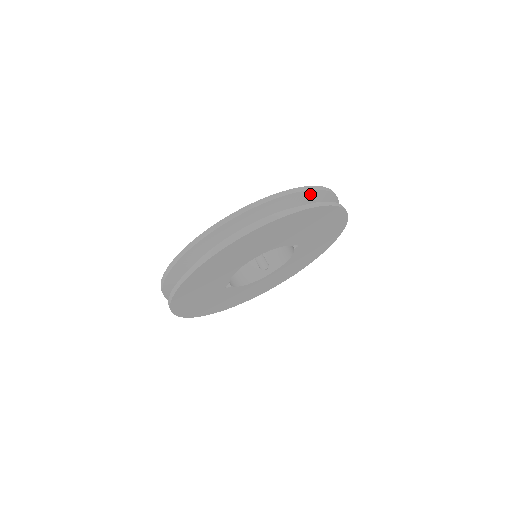
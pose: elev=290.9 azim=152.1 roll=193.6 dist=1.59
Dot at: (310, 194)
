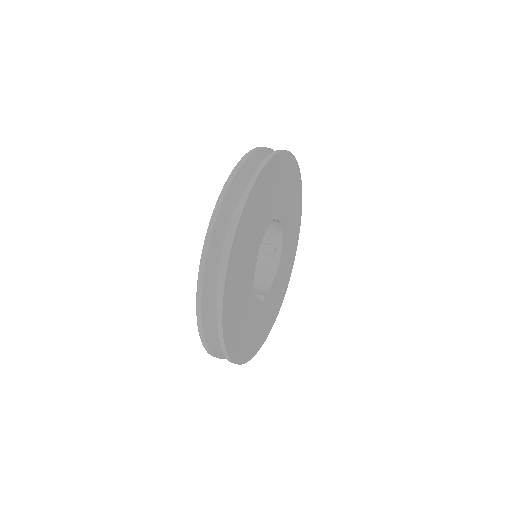
Dot at: (236, 181)
